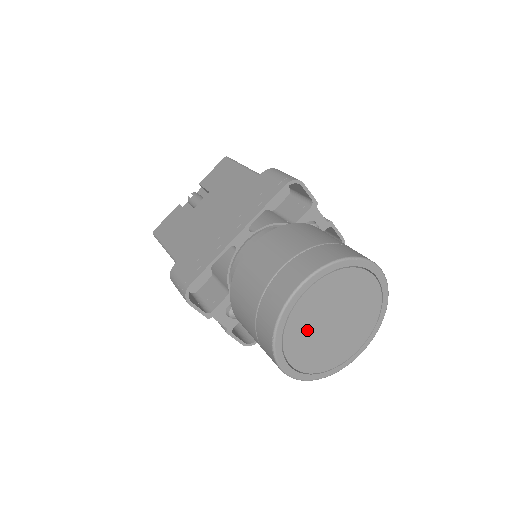
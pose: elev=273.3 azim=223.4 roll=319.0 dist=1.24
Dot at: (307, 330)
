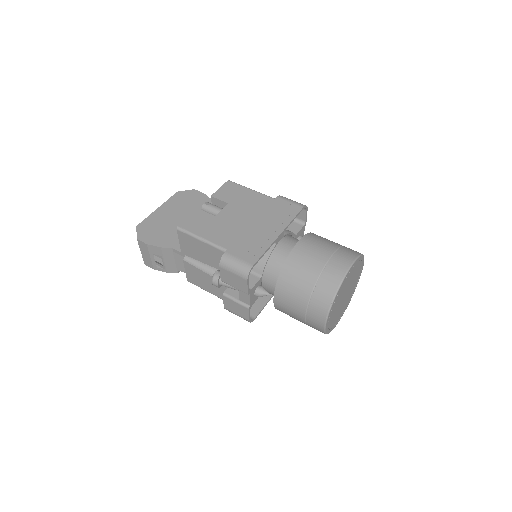
Dot at: (341, 296)
